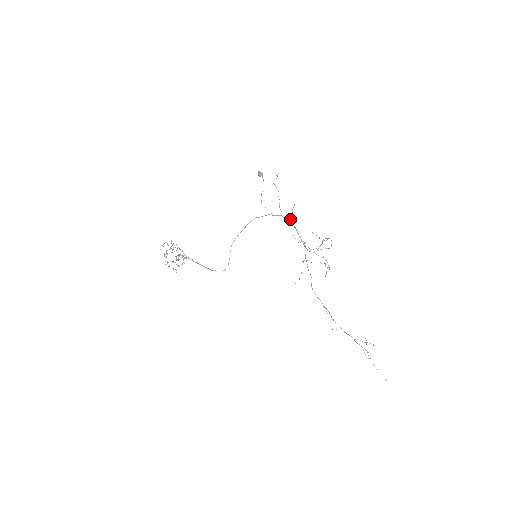
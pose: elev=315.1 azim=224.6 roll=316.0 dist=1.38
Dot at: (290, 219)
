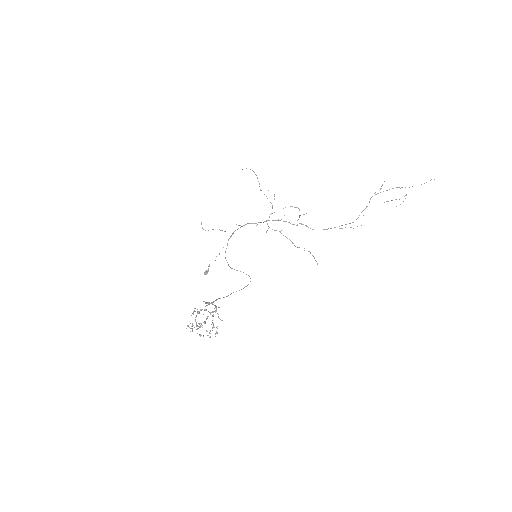
Dot at: occluded
